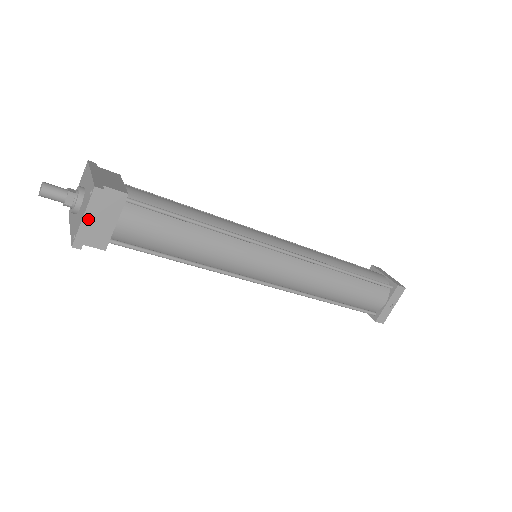
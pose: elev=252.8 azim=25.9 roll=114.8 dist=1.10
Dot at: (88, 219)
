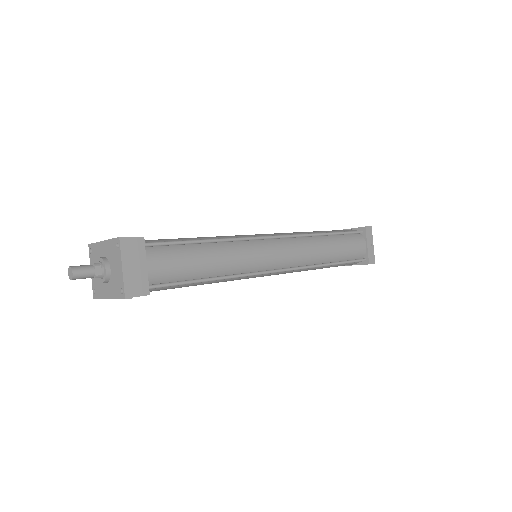
Dot at: (126, 268)
